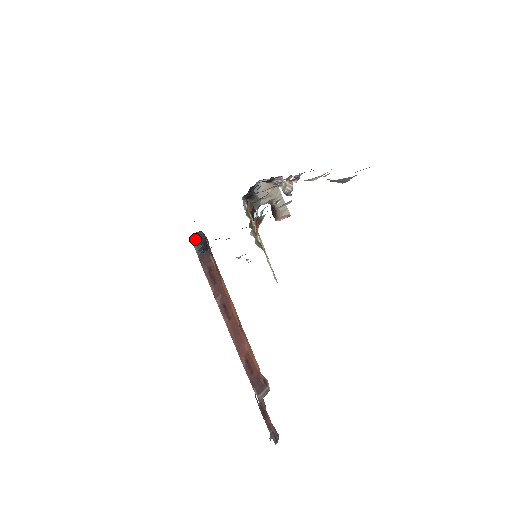
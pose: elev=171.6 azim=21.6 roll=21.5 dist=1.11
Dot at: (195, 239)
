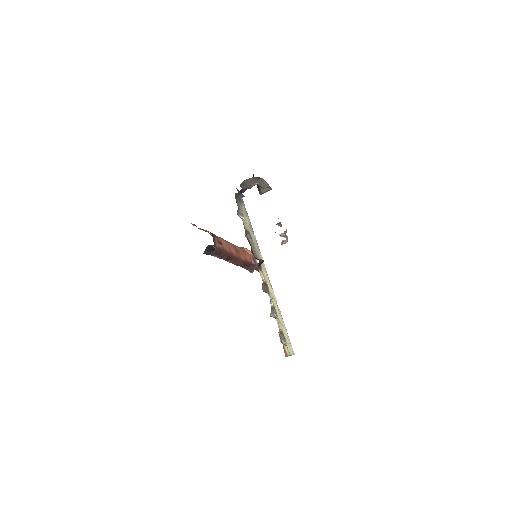
Dot at: (206, 251)
